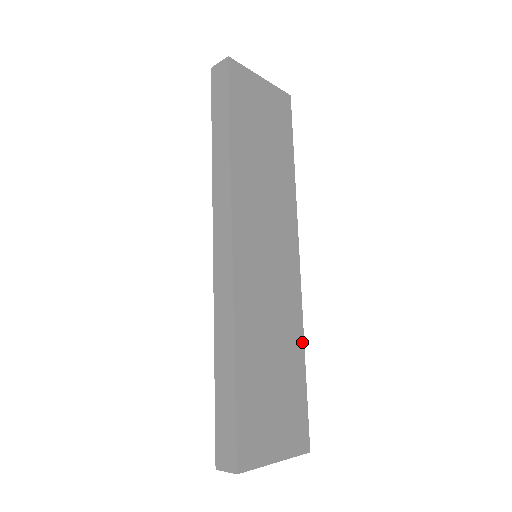
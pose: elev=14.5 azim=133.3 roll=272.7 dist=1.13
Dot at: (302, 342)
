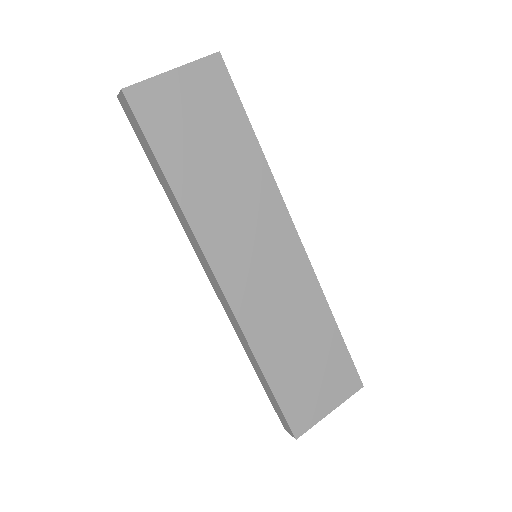
Dot at: (328, 311)
